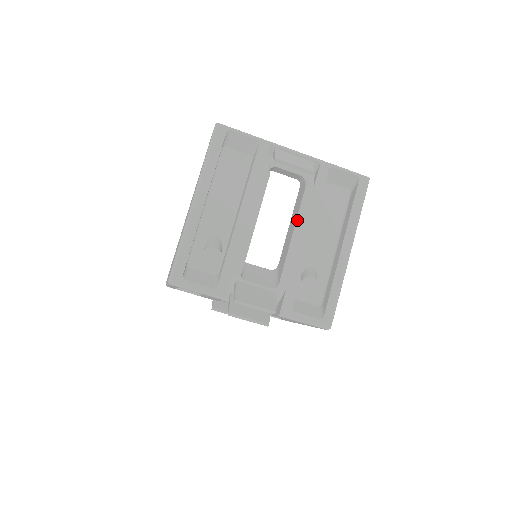
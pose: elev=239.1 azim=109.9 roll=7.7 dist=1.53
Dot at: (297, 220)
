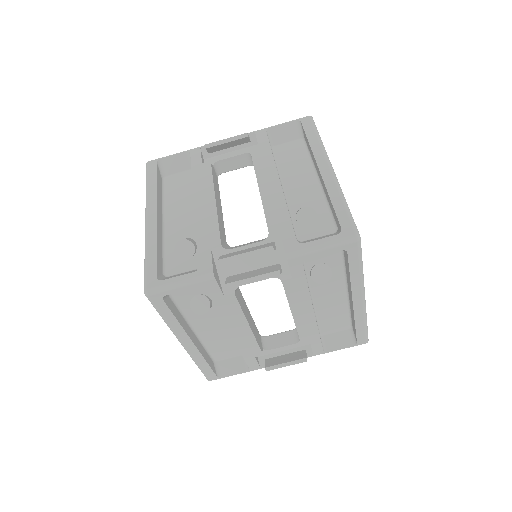
Dot at: (257, 176)
